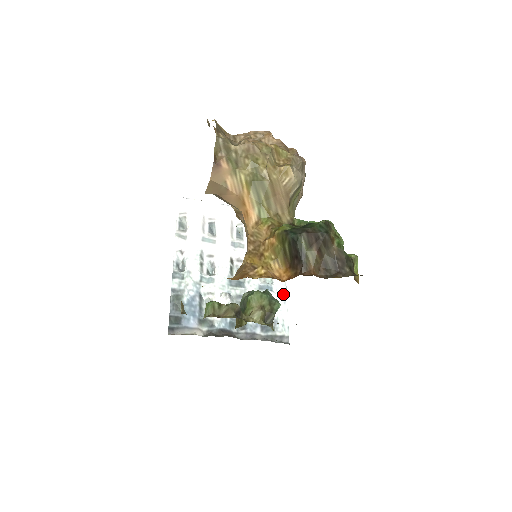
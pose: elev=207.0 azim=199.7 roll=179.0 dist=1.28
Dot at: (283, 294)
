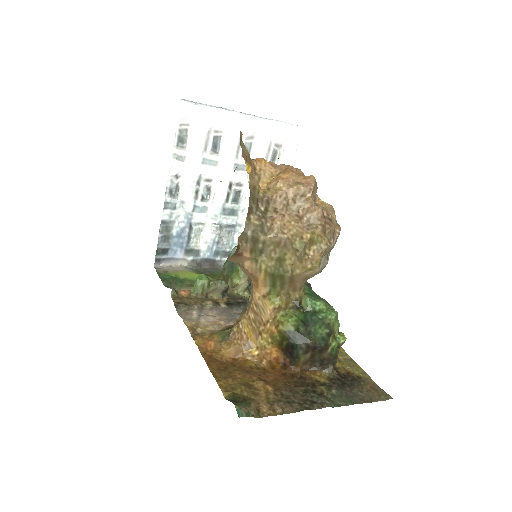
Dot at: occluded
